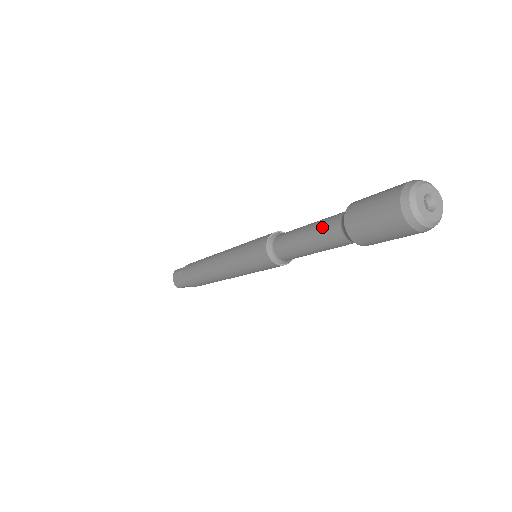
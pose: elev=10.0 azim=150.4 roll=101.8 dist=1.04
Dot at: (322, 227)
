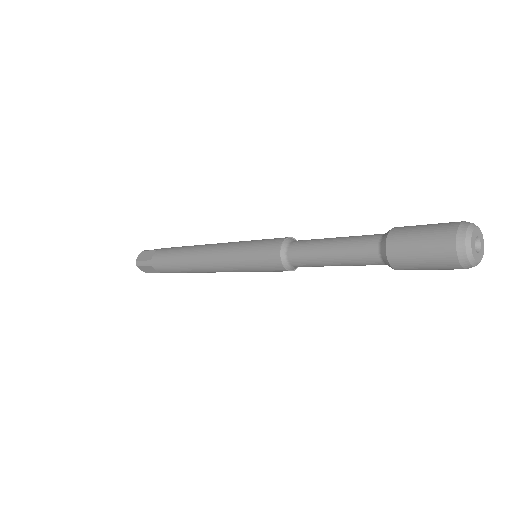
Dot at: (358, 237)
